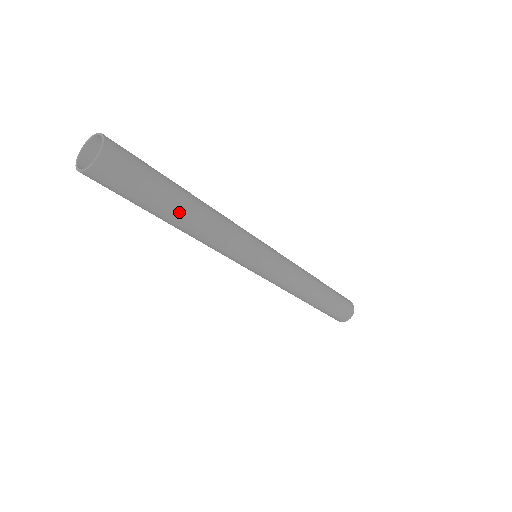
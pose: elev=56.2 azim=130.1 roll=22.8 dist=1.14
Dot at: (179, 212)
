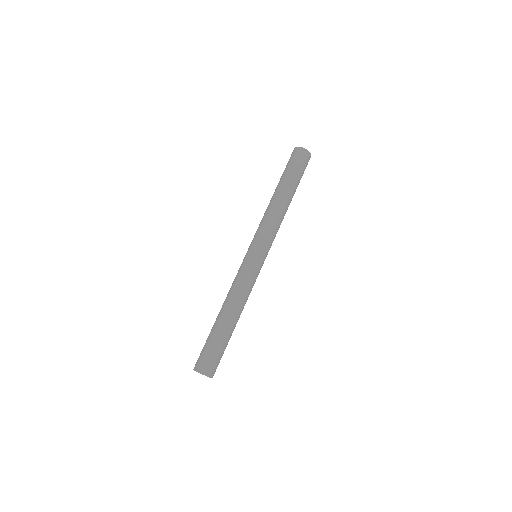
Dot at: occluded
